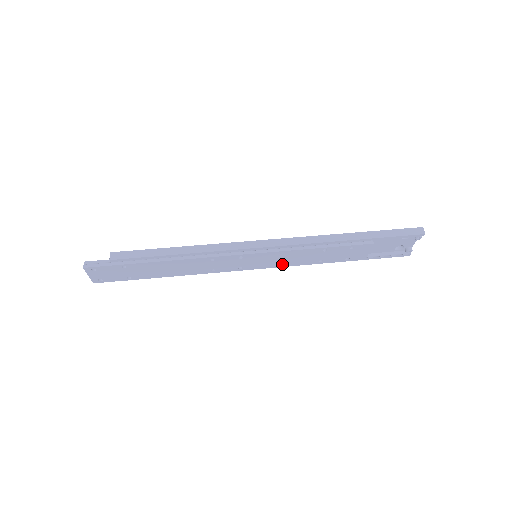
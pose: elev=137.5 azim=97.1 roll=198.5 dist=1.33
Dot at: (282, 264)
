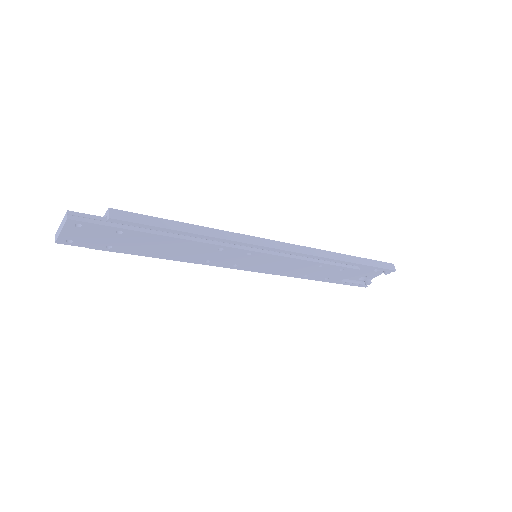
Dot at: (274, 271)
